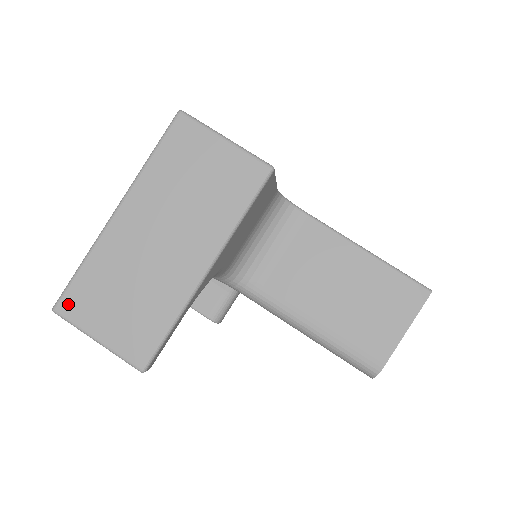
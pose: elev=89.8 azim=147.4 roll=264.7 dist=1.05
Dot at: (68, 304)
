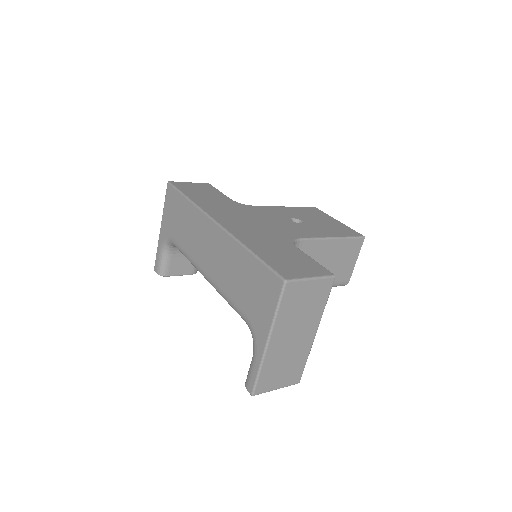
Dot at: (259, 389)
